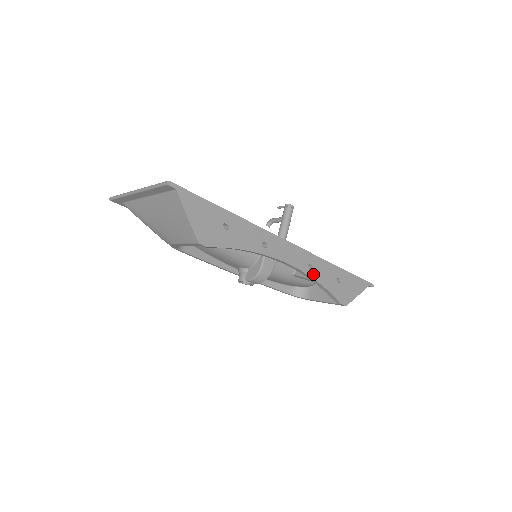
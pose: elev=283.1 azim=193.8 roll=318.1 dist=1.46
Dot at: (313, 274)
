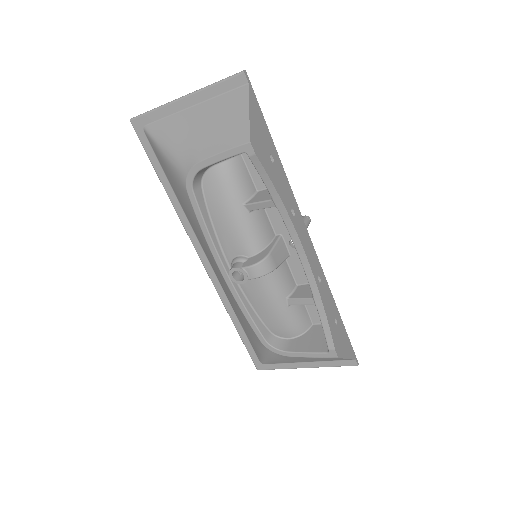
Dot at: (320, 289)
